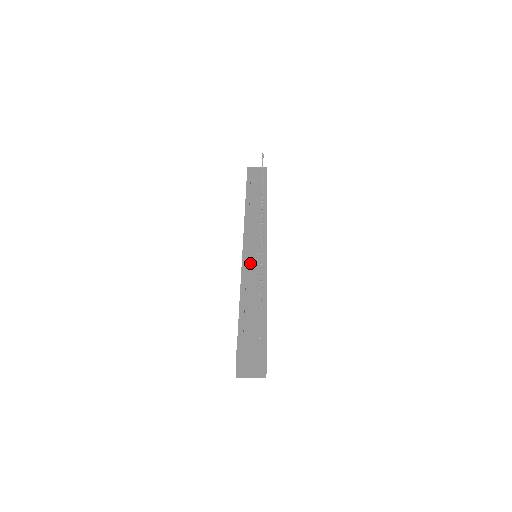
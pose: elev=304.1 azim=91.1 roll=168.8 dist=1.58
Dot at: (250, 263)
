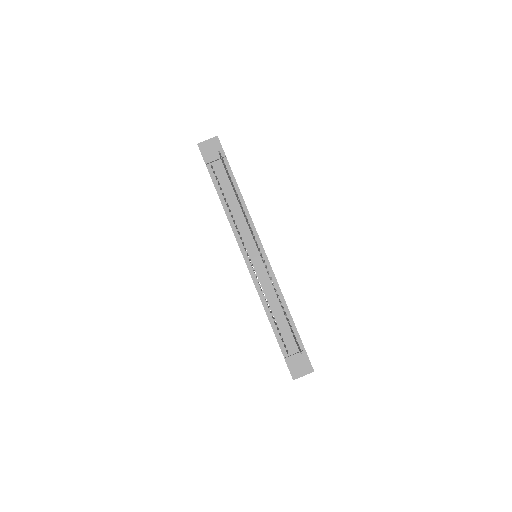
Dot at: (259, 277)
